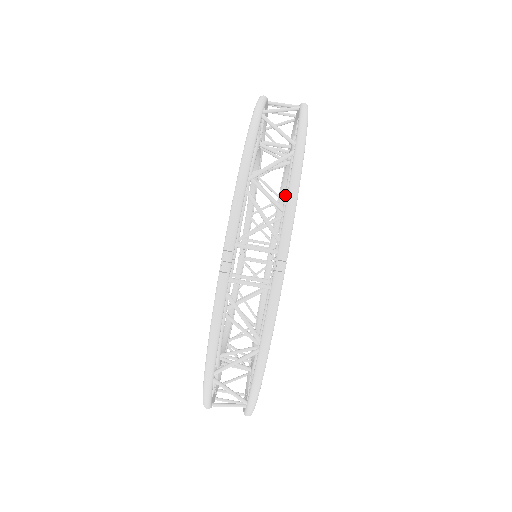
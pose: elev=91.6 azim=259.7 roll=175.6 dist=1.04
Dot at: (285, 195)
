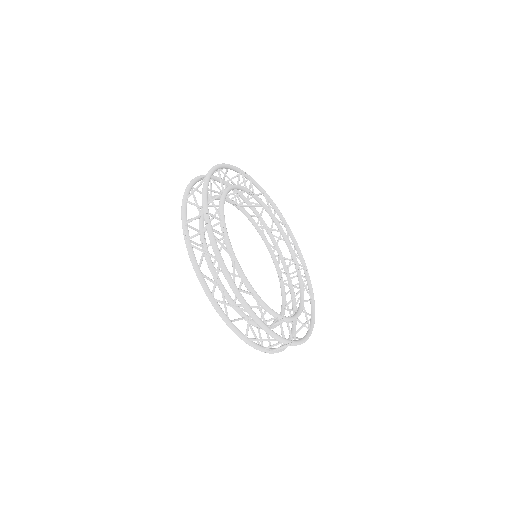
Dot at: occluded
